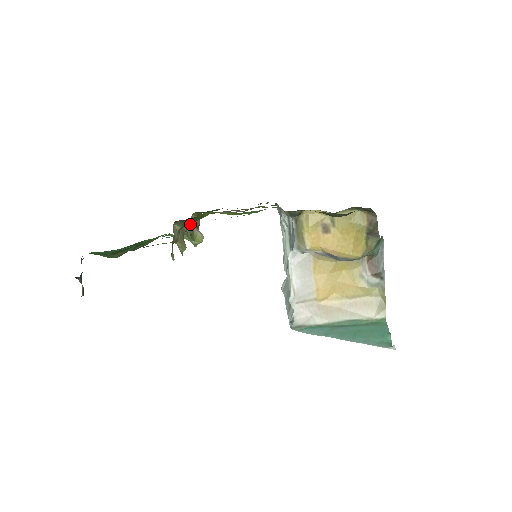
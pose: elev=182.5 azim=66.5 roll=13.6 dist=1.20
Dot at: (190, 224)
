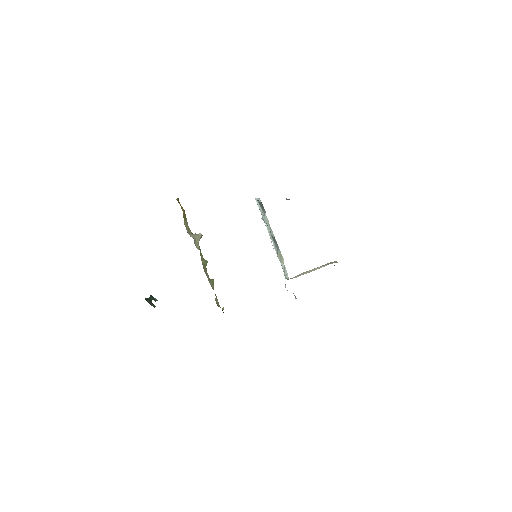
Dot at: (200, 255)
